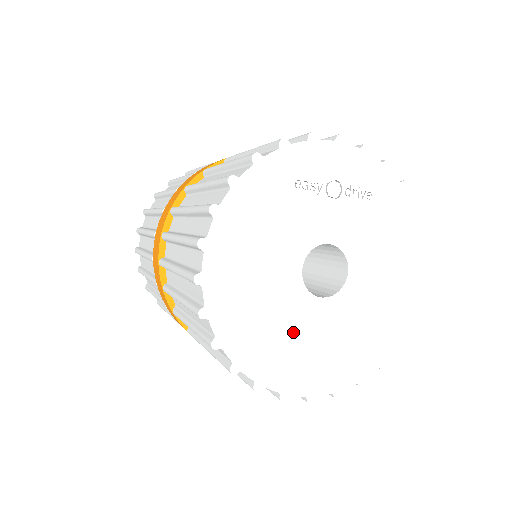
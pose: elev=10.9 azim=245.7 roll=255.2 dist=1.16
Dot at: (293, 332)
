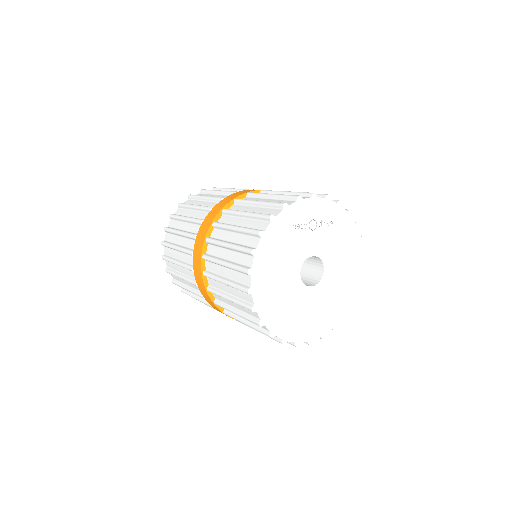
Dot at: (299, 309)
